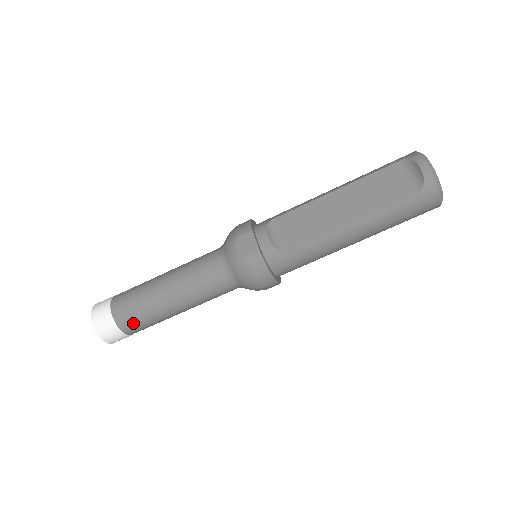
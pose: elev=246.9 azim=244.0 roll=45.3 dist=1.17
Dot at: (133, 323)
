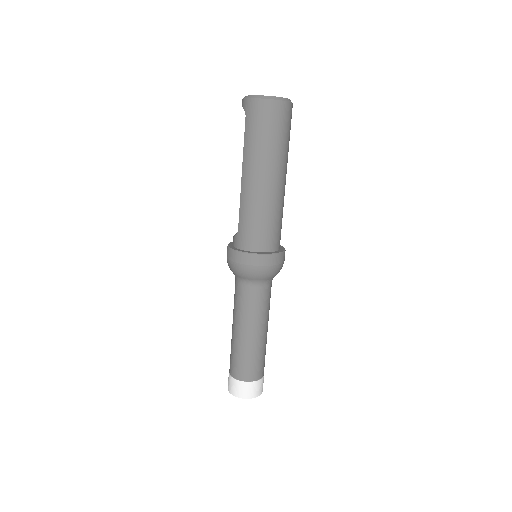
Dot at: (236, 367)
